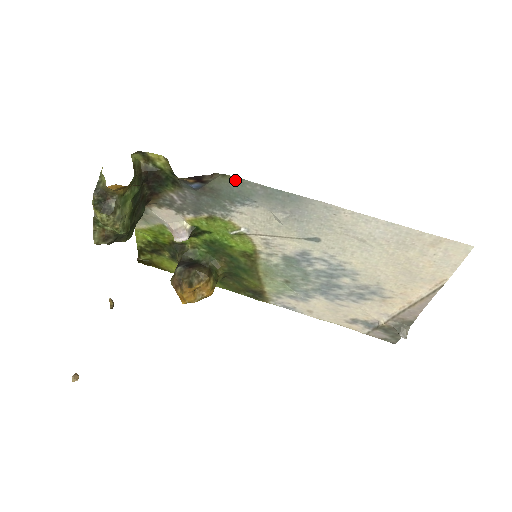
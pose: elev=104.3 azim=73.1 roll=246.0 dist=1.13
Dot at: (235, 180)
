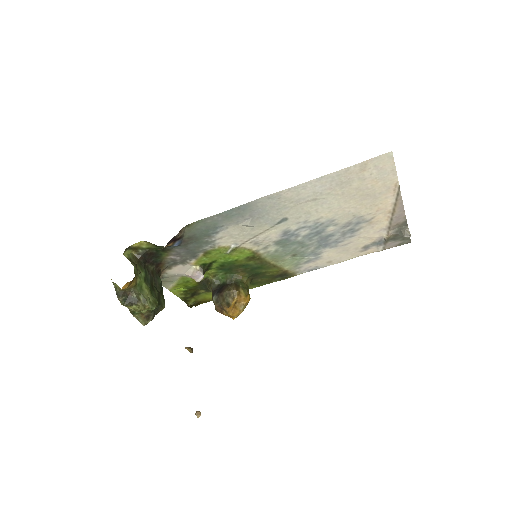
Dot at: (197, 223)
